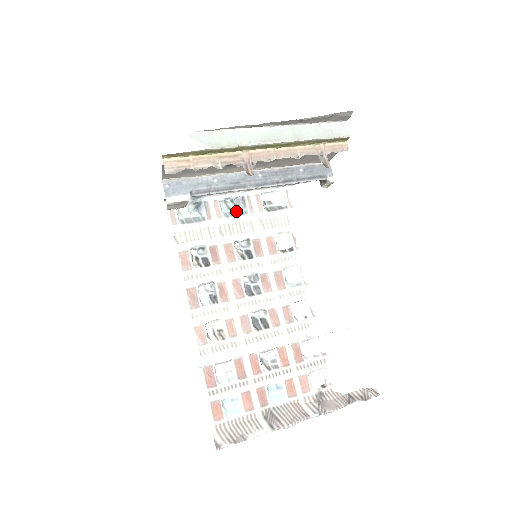
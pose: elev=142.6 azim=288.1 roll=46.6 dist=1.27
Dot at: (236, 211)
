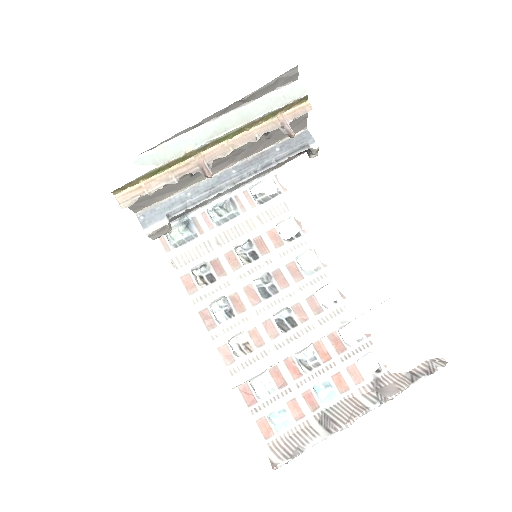
Dot at: (228, 216)
